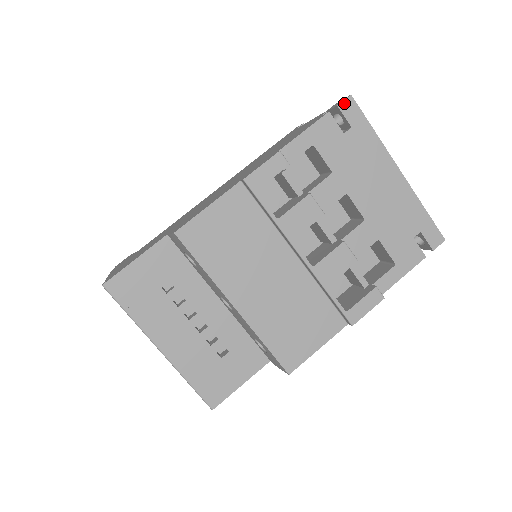
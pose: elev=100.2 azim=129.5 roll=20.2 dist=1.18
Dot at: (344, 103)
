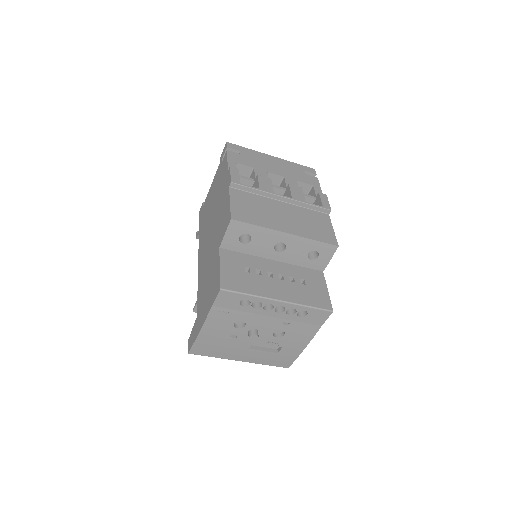
Dot at: (228, 145)
